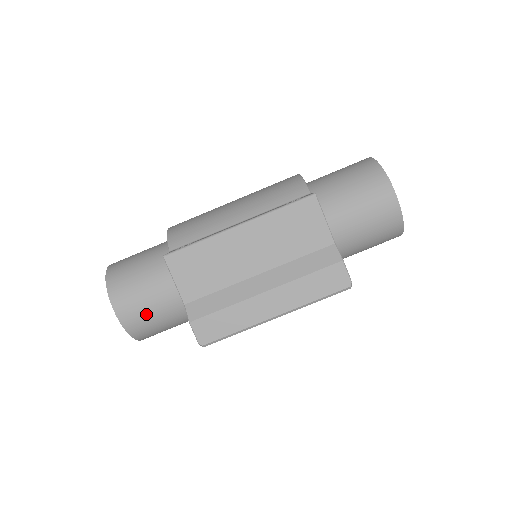
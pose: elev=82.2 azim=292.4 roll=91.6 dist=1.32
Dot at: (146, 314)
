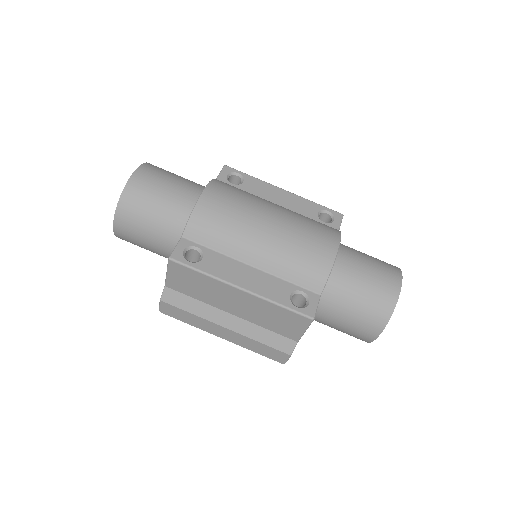
Dot at: (138, 244)
